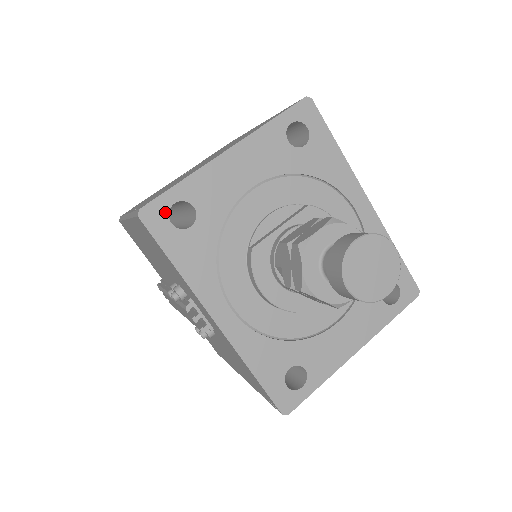
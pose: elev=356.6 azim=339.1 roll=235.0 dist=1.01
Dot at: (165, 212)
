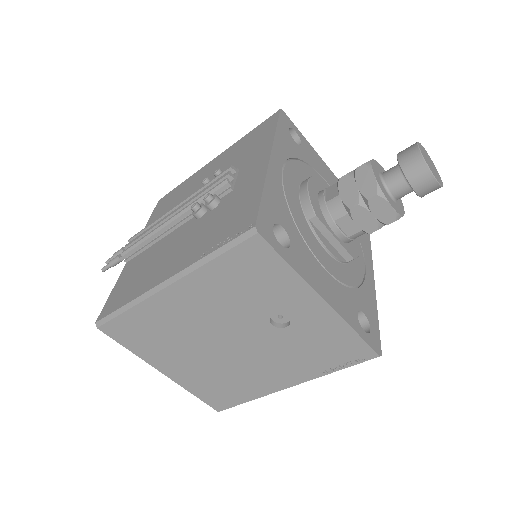
Dot at: (290, 126)
